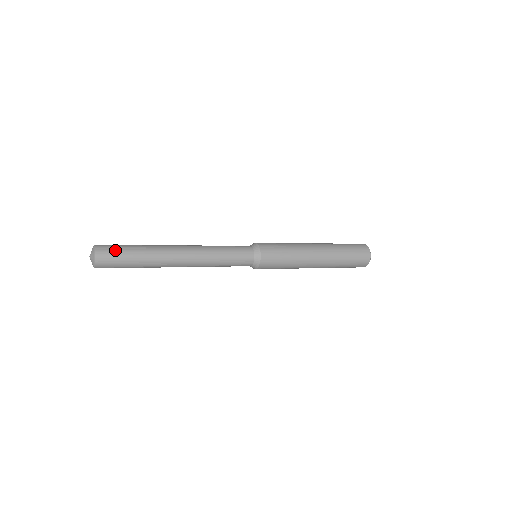
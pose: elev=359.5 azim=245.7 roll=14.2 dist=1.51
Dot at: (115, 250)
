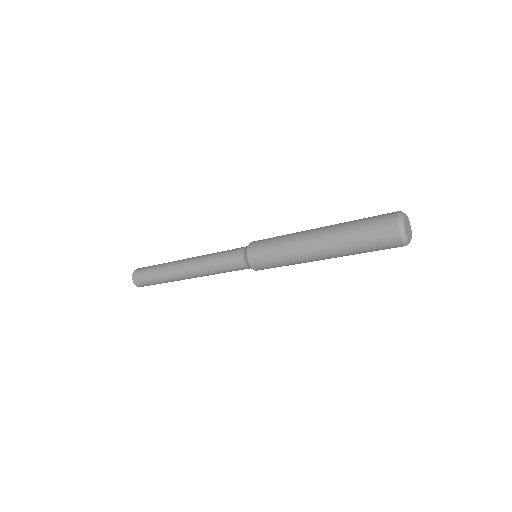
Dot at: (149, 266)
